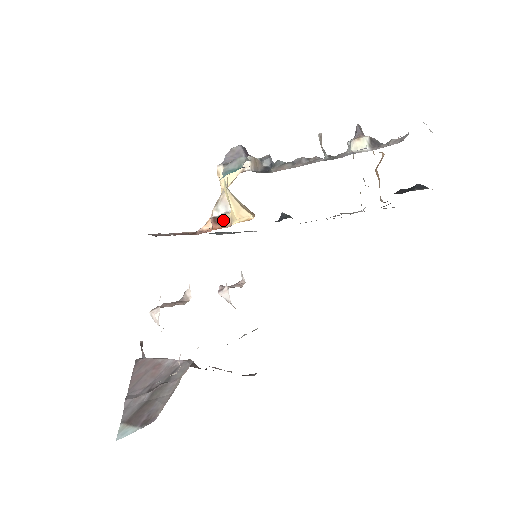
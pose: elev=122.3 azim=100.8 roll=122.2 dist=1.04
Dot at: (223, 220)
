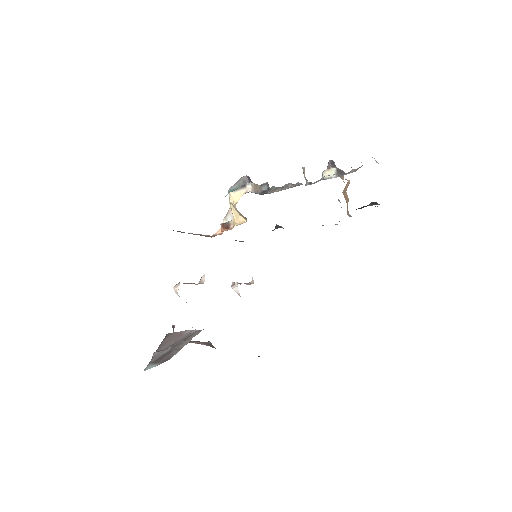
Dot at: (228, 225)
